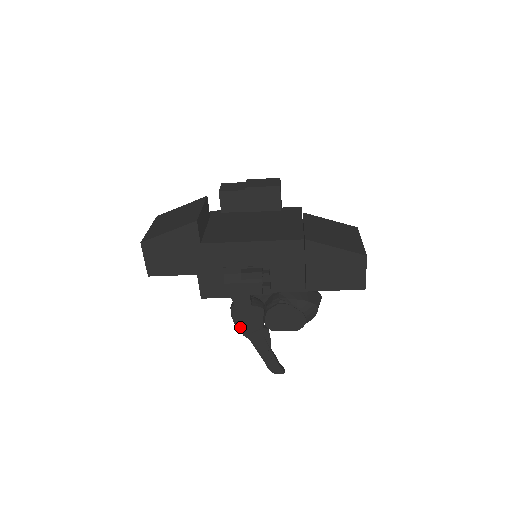
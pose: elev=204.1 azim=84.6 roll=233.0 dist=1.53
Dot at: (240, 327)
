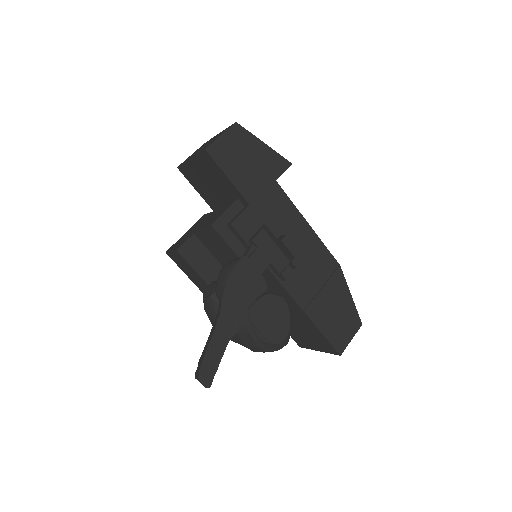
Dot at: (229, 285)
